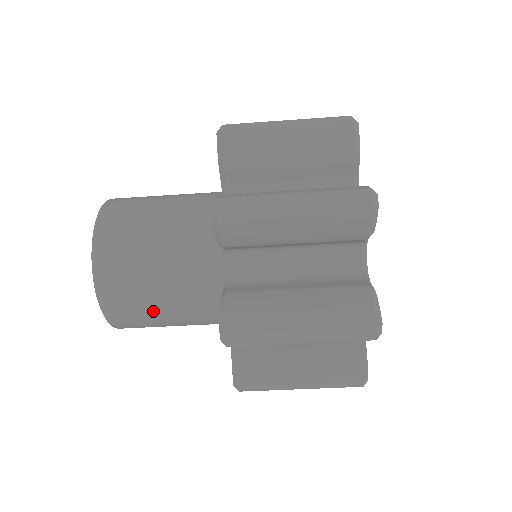
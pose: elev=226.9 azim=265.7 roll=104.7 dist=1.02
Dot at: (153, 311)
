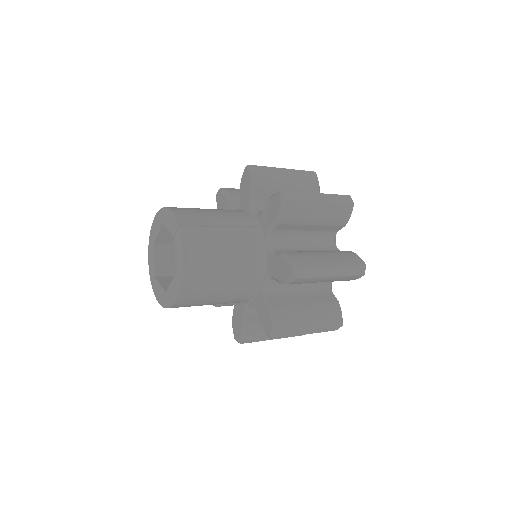
Dot at: (205, 304)
